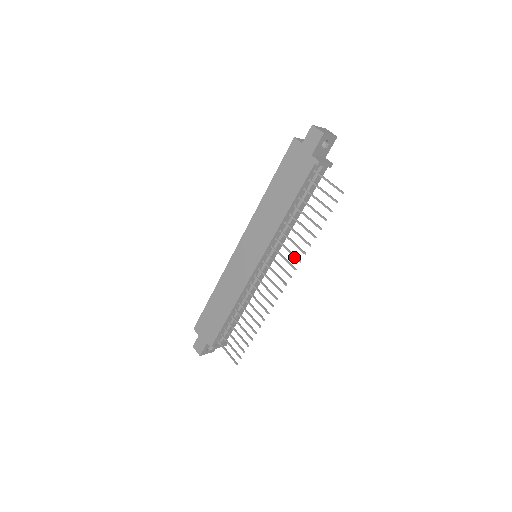
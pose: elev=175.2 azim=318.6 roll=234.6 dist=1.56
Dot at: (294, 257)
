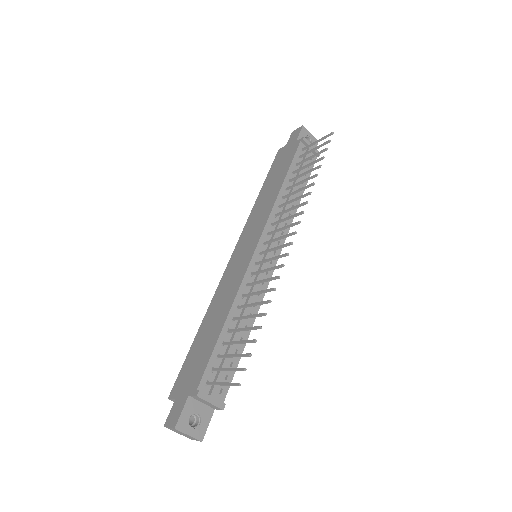
Dot at: (299, 205)
